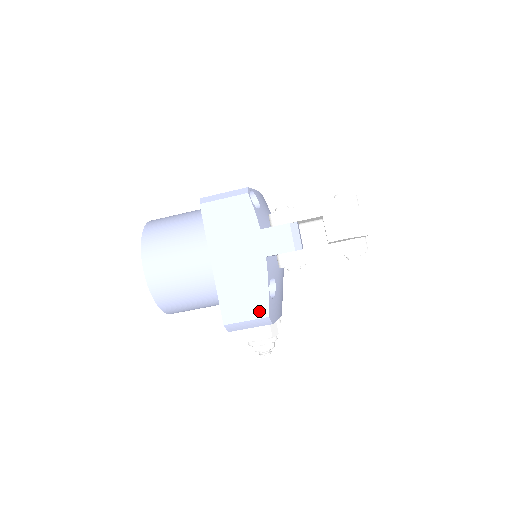
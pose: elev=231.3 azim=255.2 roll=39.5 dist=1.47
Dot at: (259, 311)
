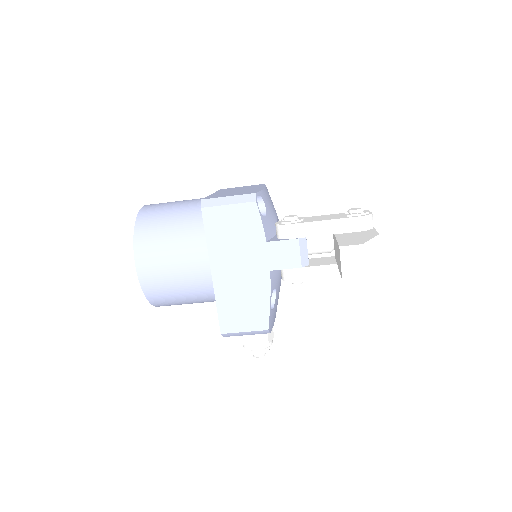
Dot at: (259, 324)
